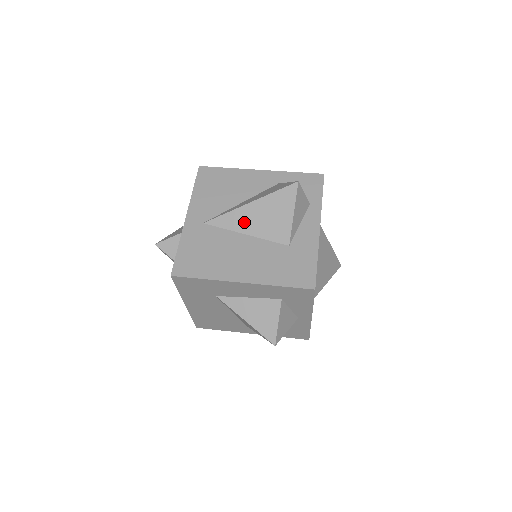
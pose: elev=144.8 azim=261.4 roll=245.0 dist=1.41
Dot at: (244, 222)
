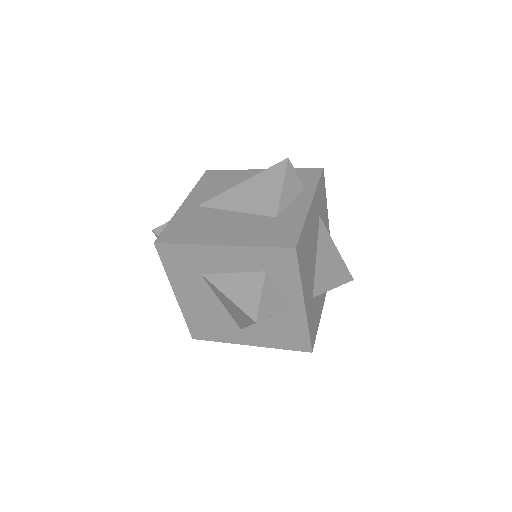
Dot at: (235, 200)
